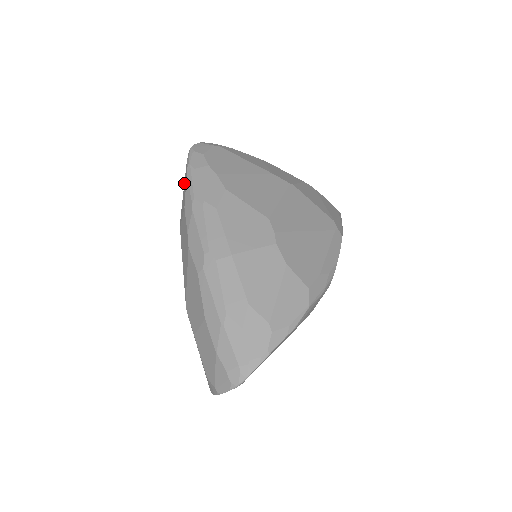
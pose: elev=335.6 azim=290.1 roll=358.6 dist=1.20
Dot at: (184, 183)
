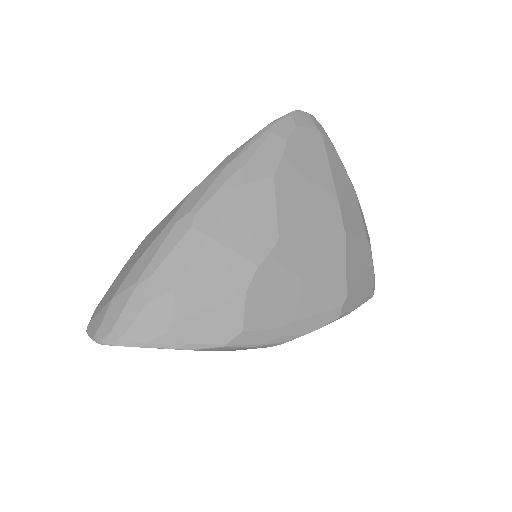
Dot at: occluded
